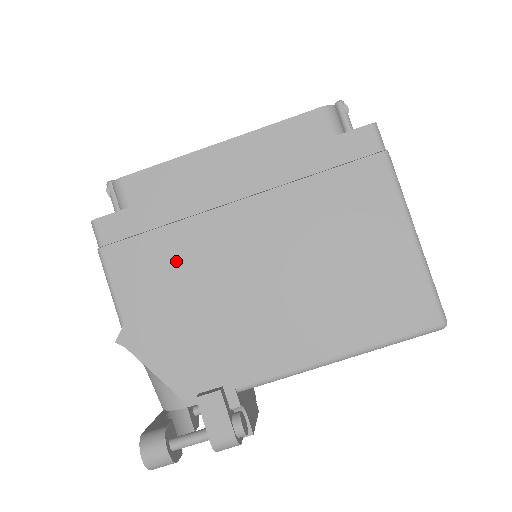
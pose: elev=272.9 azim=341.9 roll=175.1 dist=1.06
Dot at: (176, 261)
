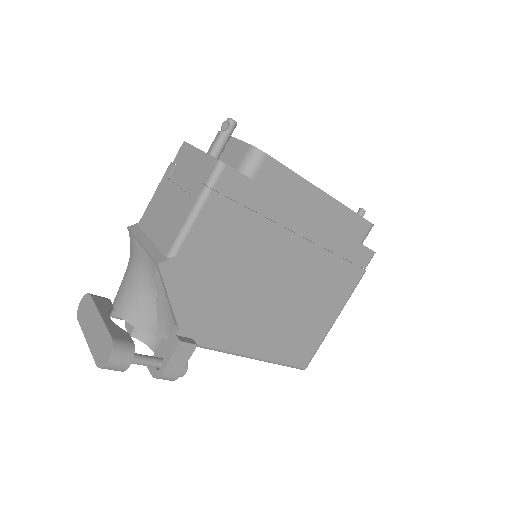
Dot at: (243, 242)
